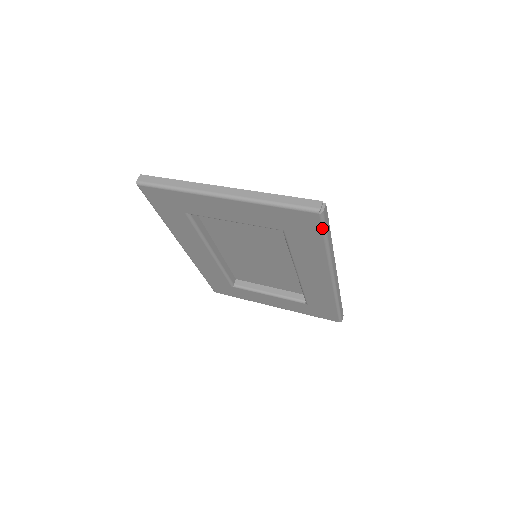
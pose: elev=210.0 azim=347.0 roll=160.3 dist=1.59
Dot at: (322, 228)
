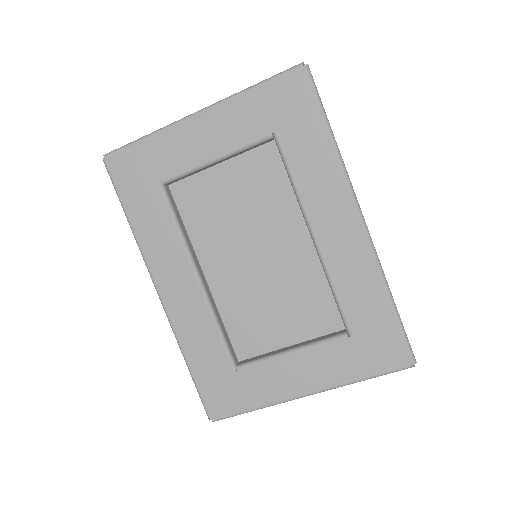
Dot at: (314, 93)
